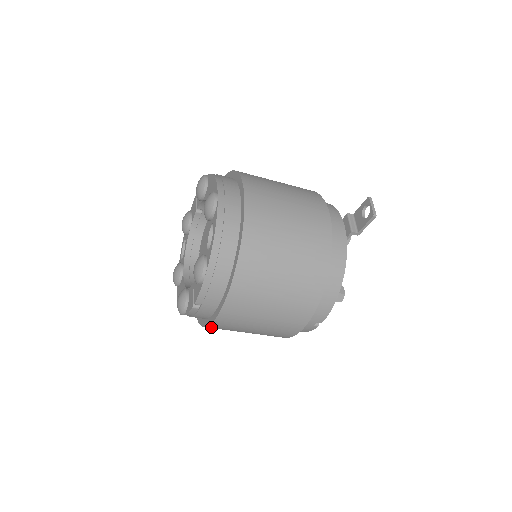
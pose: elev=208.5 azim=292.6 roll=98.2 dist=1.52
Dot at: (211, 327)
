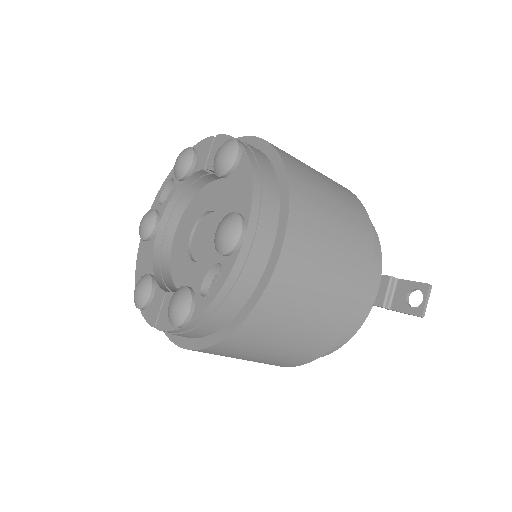
Dot at: occluded
